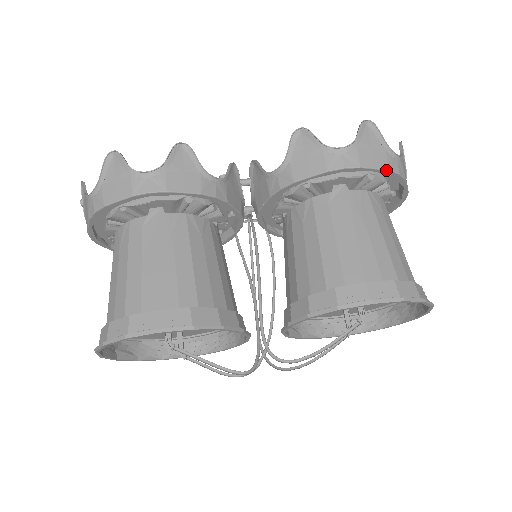
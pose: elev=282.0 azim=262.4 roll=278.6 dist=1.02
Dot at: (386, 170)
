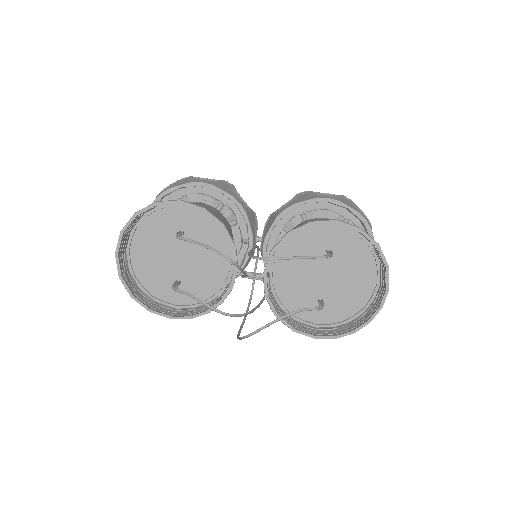
Dot at: (356, 211)
